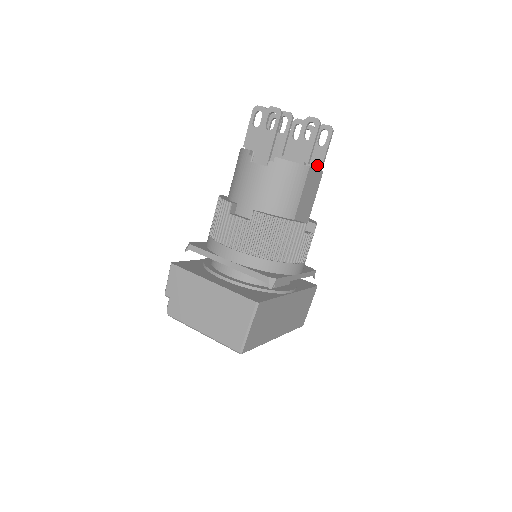
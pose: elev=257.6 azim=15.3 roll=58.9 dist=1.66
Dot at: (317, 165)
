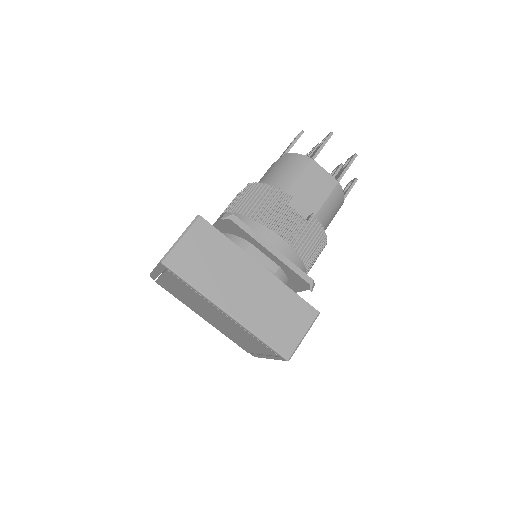
Dot at: occluded
